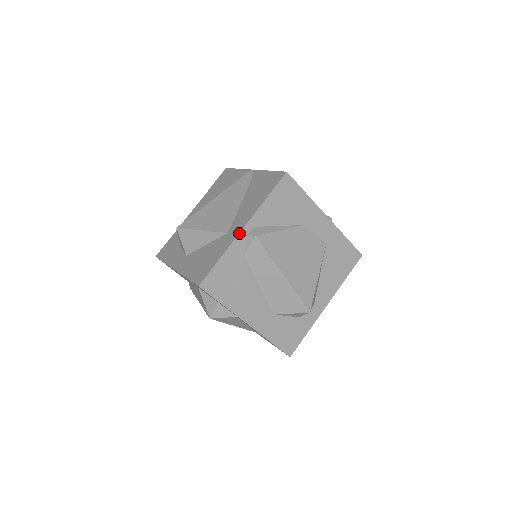
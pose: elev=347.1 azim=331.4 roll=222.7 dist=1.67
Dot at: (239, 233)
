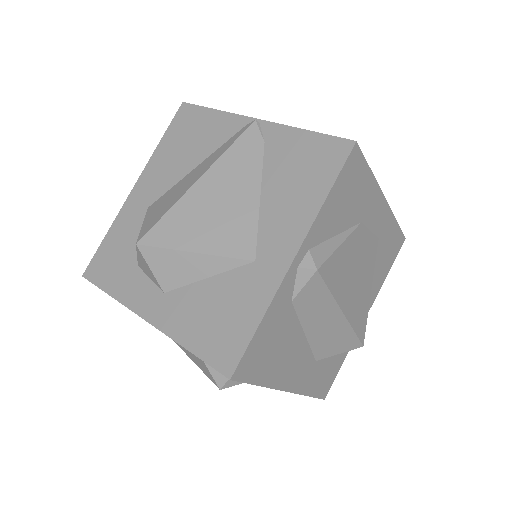
Dot at: (288, 269)
